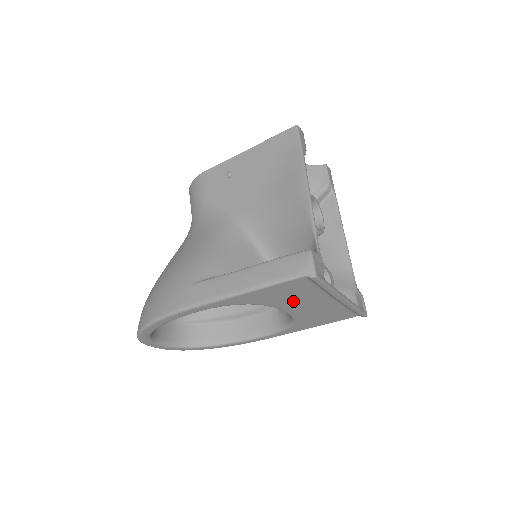
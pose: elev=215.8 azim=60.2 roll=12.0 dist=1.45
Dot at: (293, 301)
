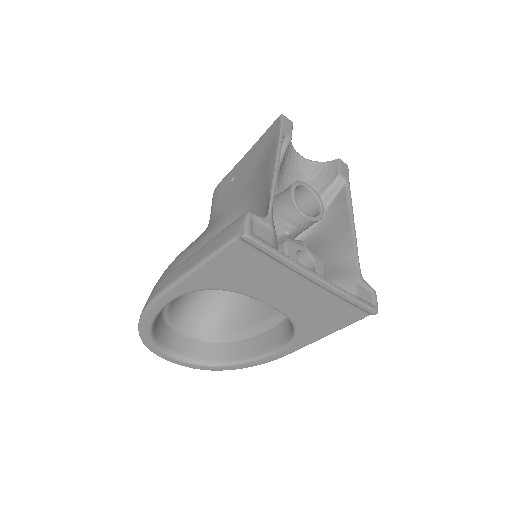
Dot at: (260, 284)
